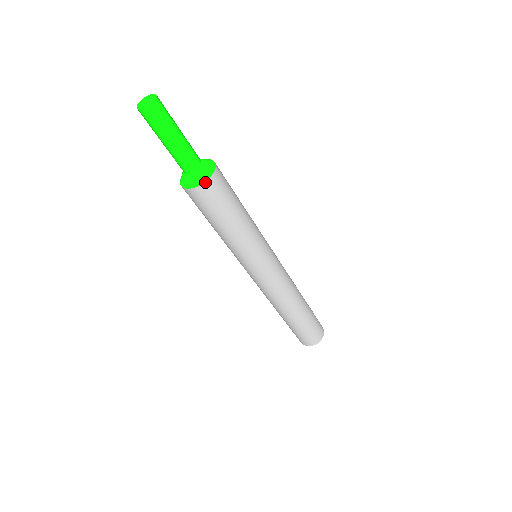
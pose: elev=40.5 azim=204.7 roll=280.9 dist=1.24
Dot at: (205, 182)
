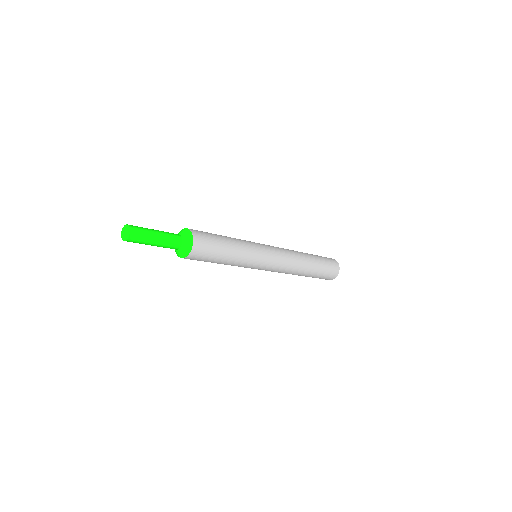
Dot at: (193, 244)
